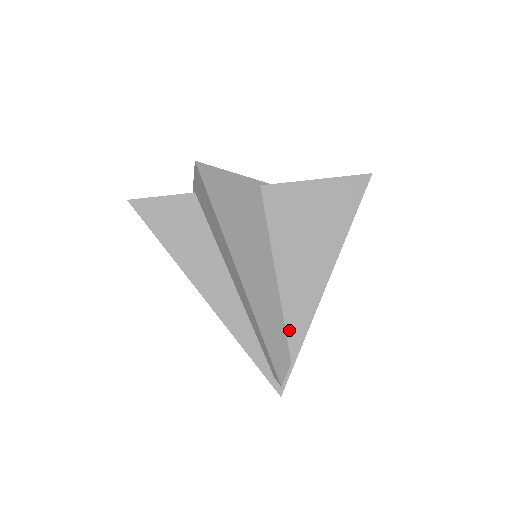
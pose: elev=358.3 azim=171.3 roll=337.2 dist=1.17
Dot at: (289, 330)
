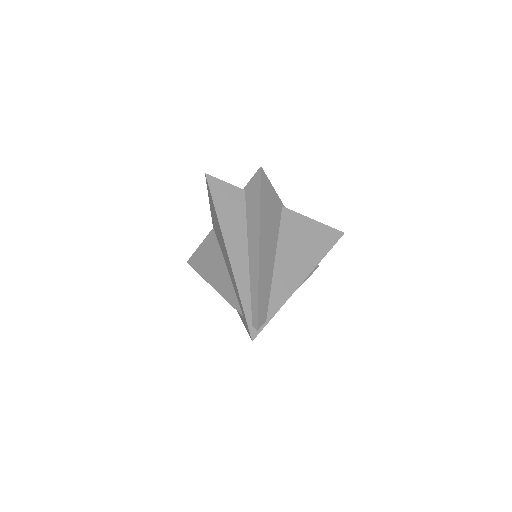
Dot at: (272, 299)
